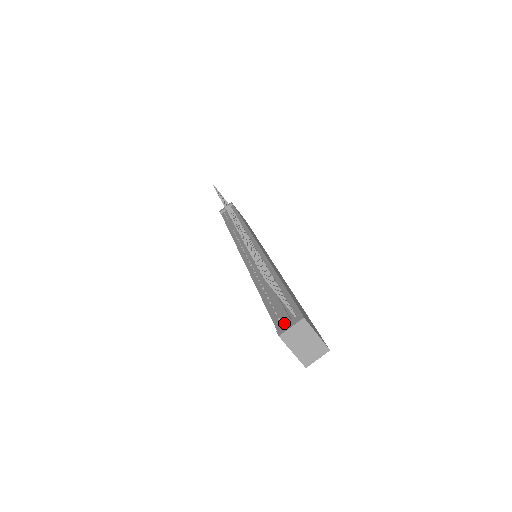
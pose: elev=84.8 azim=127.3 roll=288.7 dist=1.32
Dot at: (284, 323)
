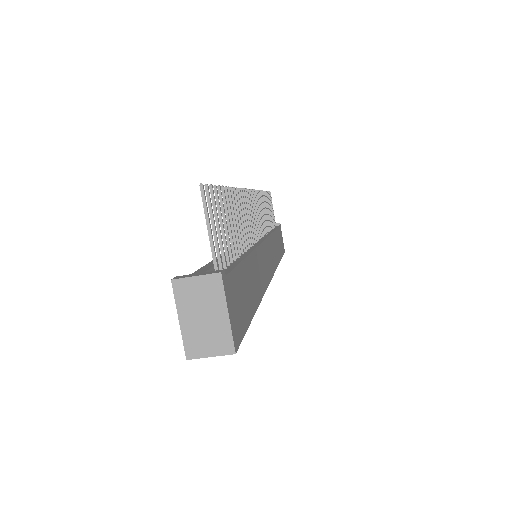
Dot at: occluded
